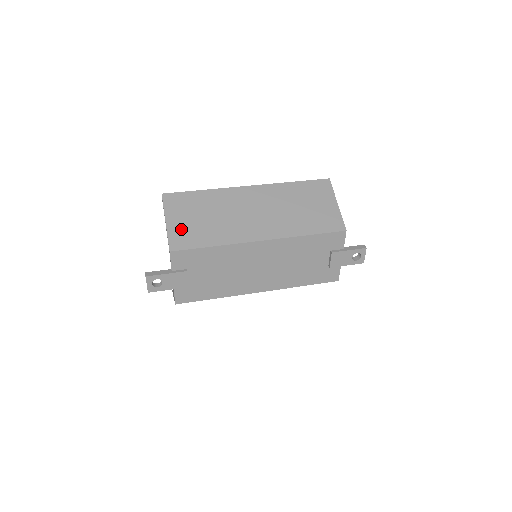
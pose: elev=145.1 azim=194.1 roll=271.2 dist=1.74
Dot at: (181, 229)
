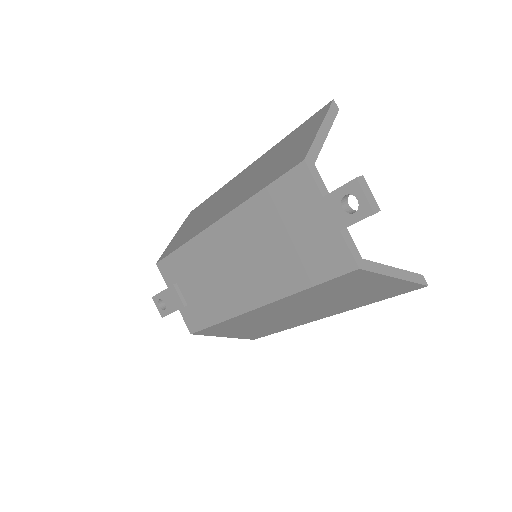
Dot at: (176, 239)
